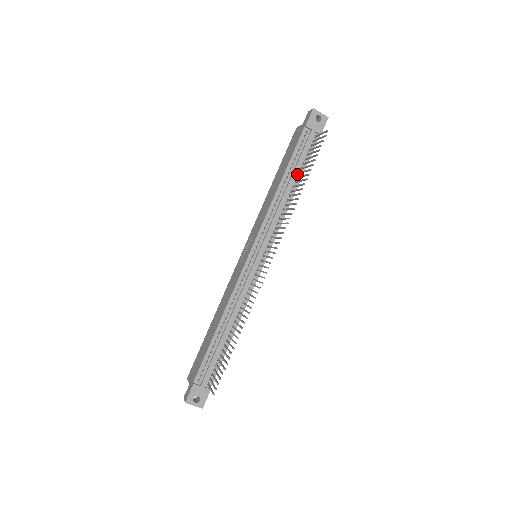
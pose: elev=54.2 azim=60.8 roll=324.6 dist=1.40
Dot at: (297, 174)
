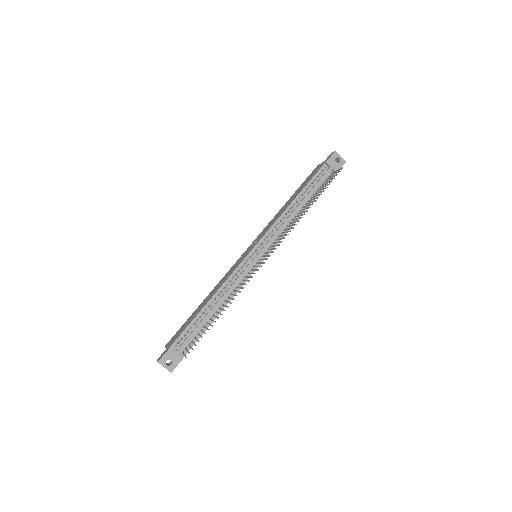
Dot at: (309, 198)
